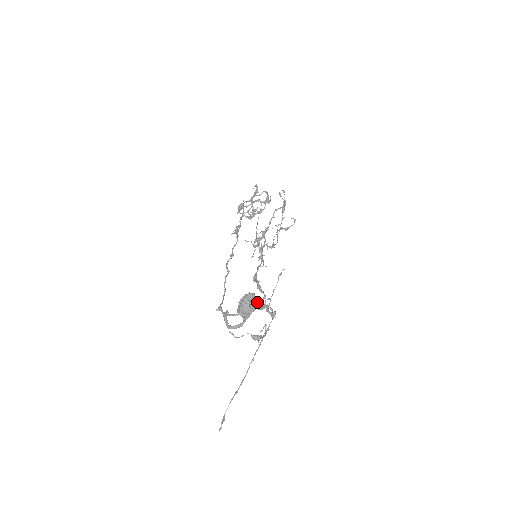
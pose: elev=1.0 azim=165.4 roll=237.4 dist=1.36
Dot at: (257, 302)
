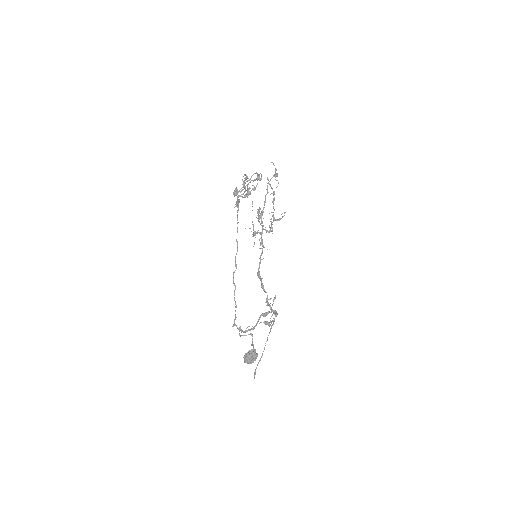
Dot at: (256, 355)
